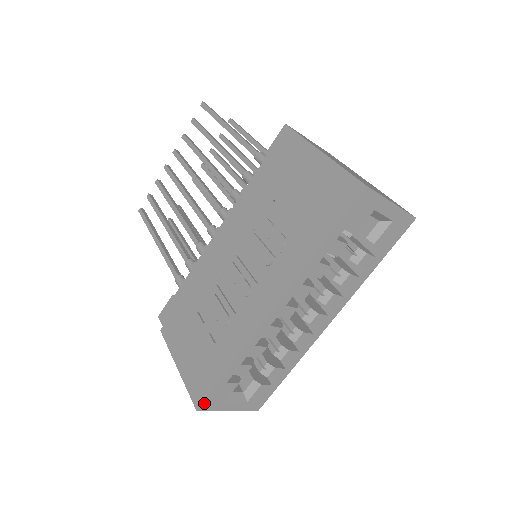
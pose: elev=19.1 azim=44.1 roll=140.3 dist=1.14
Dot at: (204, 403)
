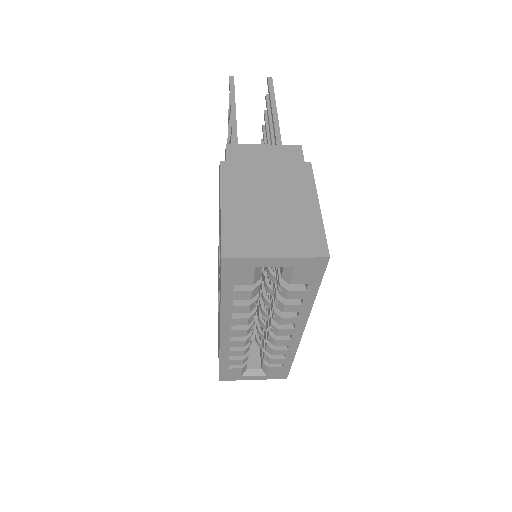
Dot at: (221, 378)
